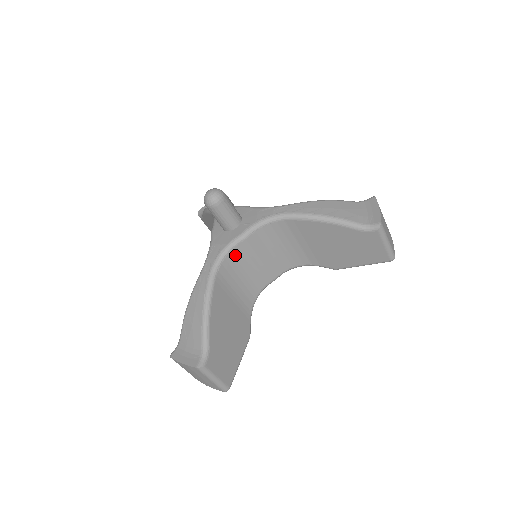
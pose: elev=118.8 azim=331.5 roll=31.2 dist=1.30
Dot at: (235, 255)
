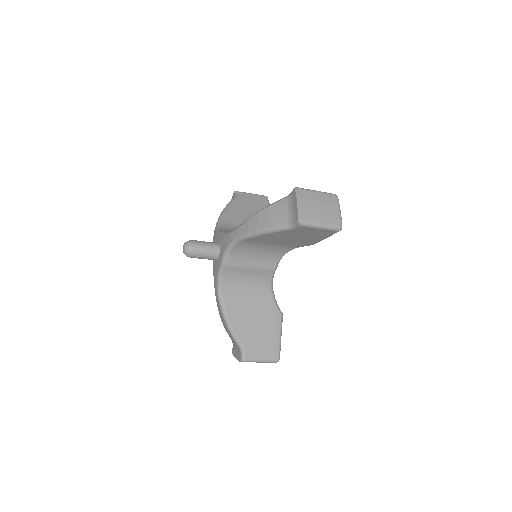
Dot at: (228, 277)
